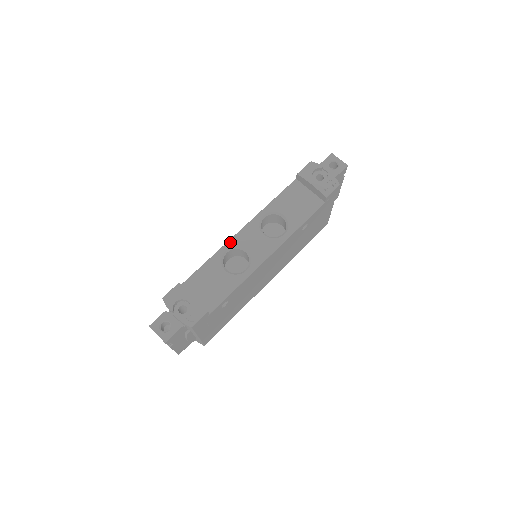
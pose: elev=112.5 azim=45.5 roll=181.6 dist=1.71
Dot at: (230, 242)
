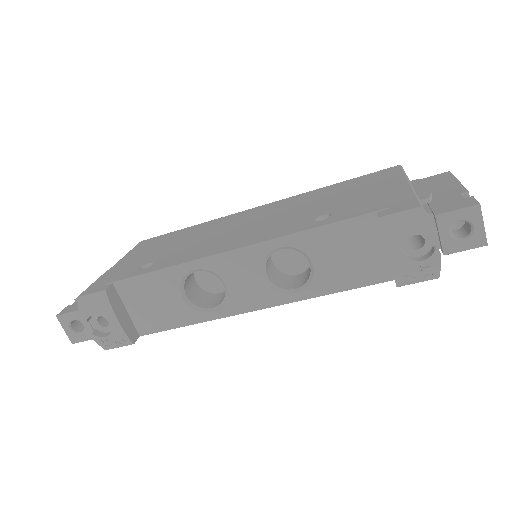
Dot at: (206, 261)
